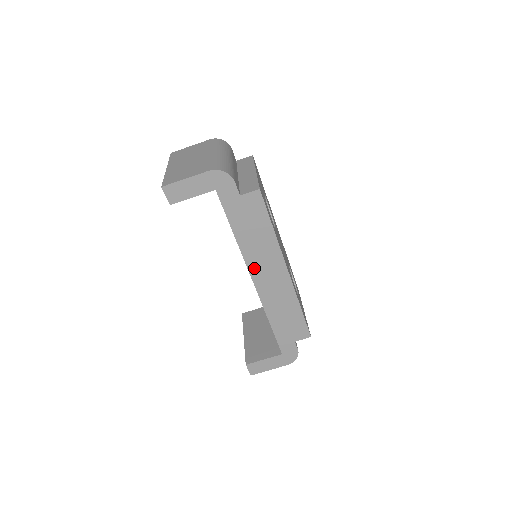
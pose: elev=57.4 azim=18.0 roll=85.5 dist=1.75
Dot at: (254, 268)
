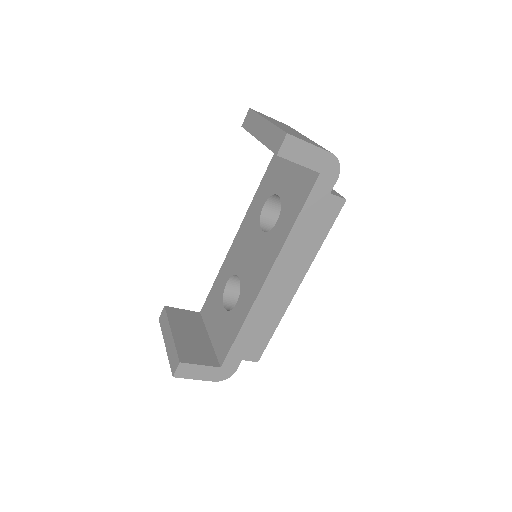
Dot at: (279, 266)
